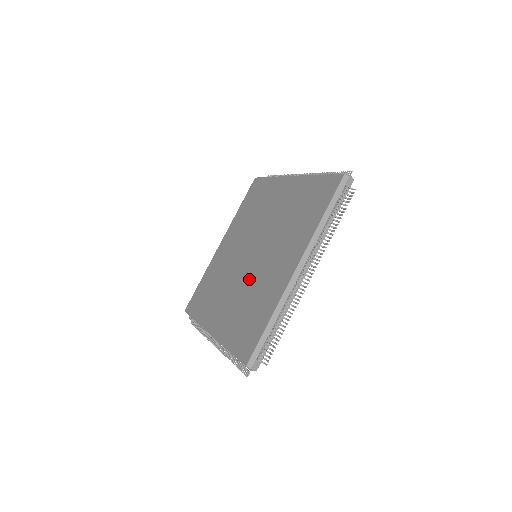
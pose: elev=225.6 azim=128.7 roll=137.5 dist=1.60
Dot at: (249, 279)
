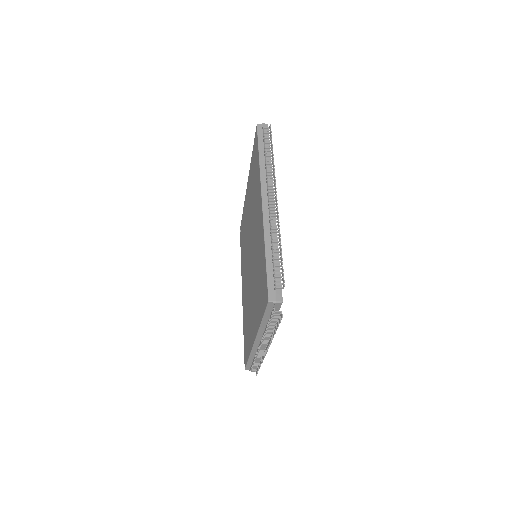
Dot at: (248, 287)
